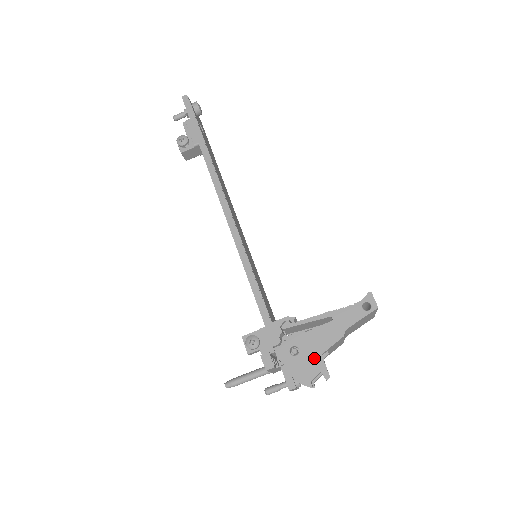
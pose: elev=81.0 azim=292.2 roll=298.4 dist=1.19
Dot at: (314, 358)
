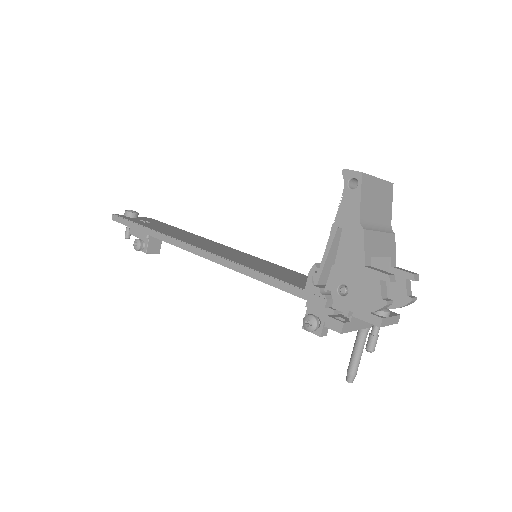
Dot at: (363, 277)
